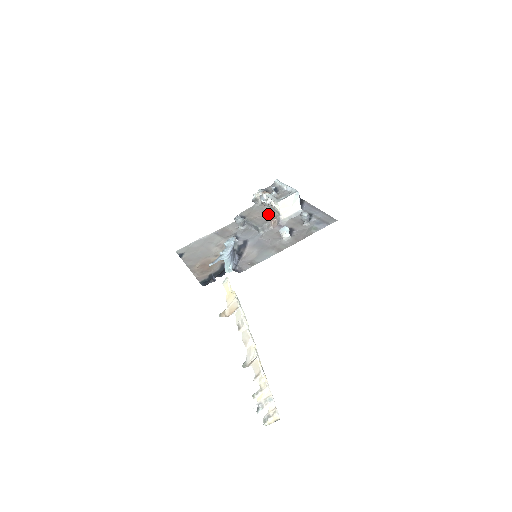
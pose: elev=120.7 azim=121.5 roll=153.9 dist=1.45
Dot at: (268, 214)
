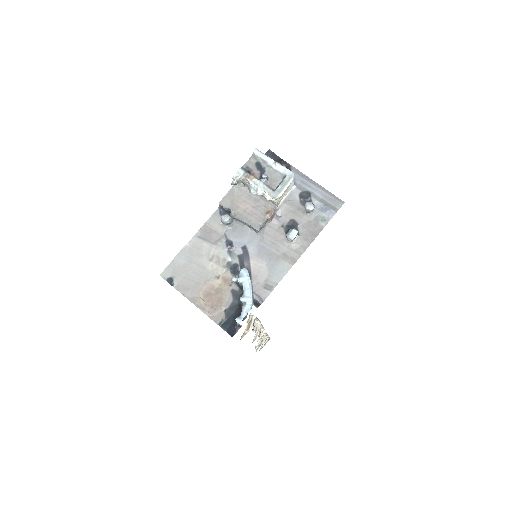
Dot at: (259, 203)
